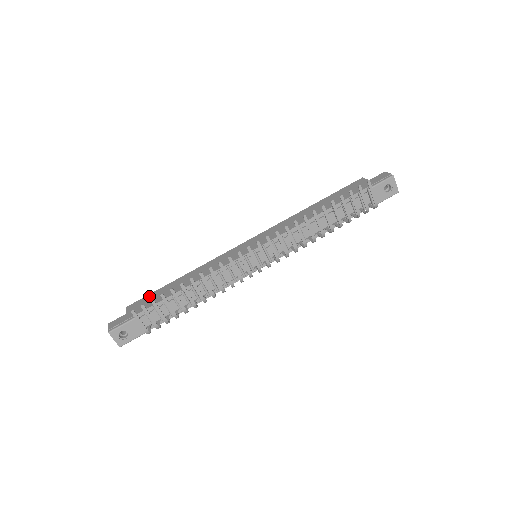
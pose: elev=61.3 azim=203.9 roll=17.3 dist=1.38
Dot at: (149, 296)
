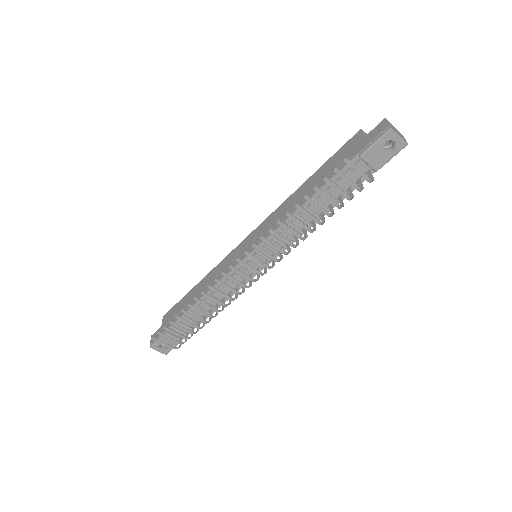
Dot at: (176, 306)
